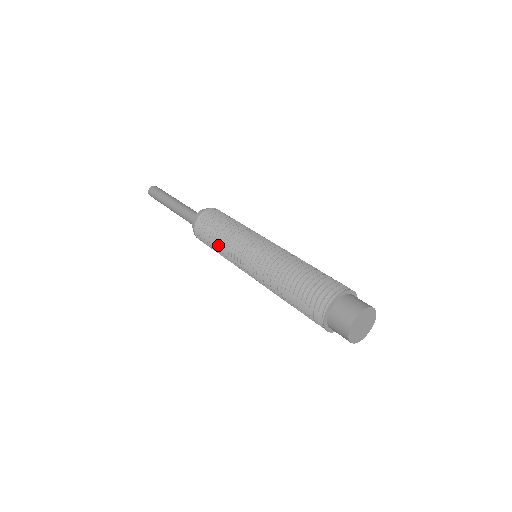
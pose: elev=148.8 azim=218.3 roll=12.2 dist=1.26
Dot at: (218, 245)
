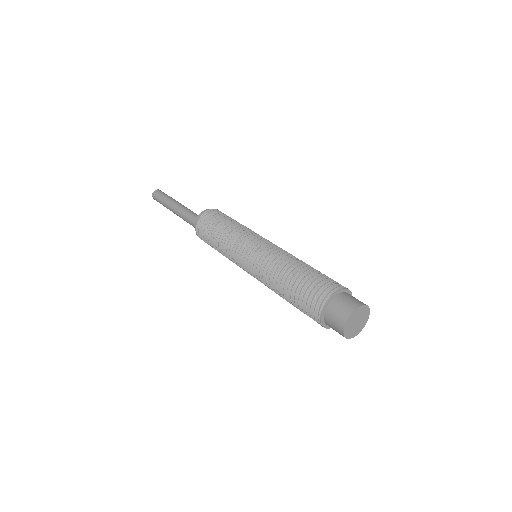
Dot at: (225, 256)
